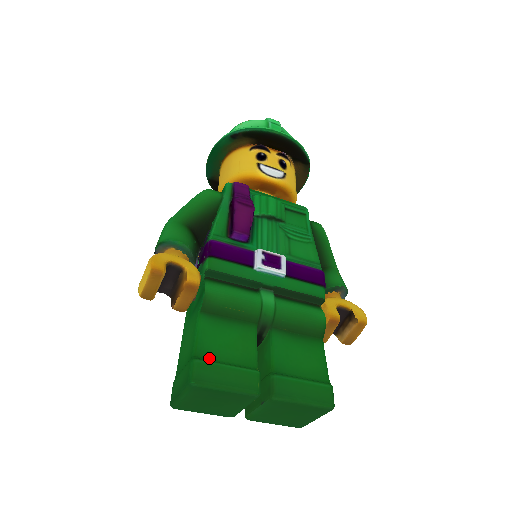
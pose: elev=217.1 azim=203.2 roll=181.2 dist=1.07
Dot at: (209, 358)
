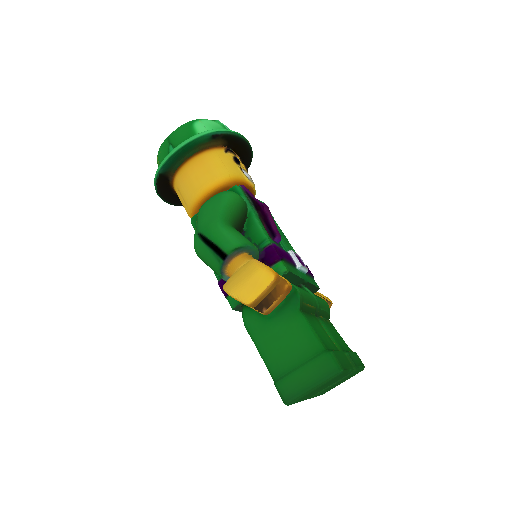
Dot at: (330, 349)
